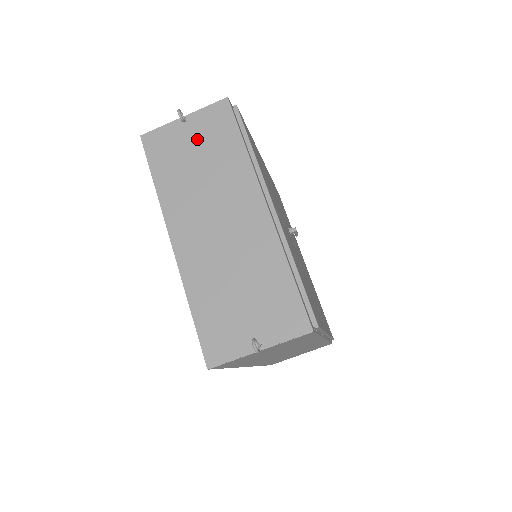
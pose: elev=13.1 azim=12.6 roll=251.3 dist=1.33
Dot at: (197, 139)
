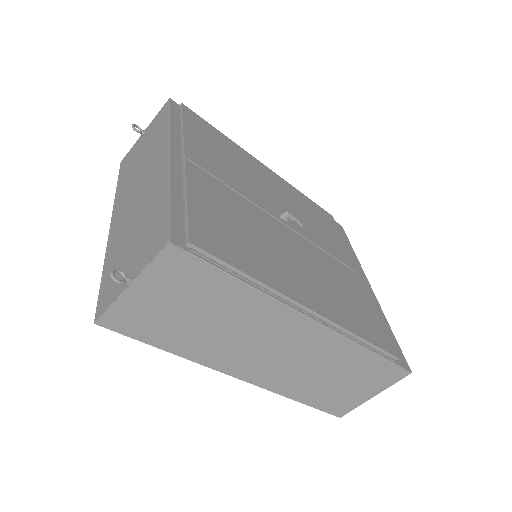
Dot at: (146, 140)
